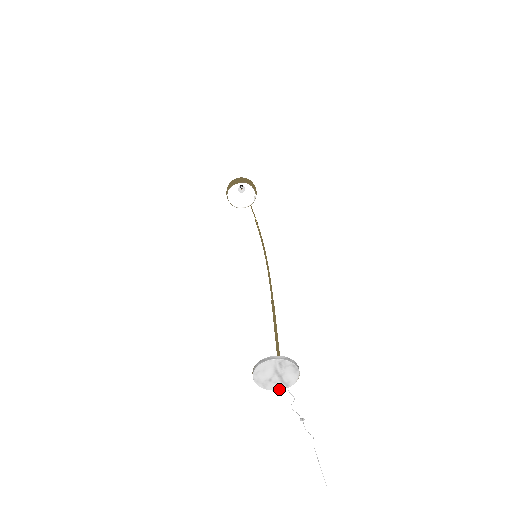
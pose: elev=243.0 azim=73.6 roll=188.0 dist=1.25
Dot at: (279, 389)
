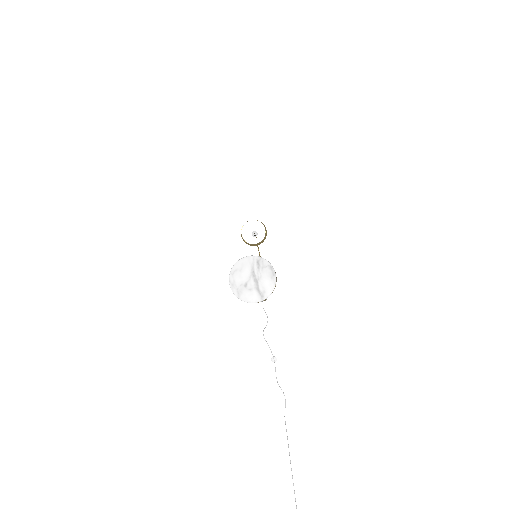
Dot at: (253, 301)
